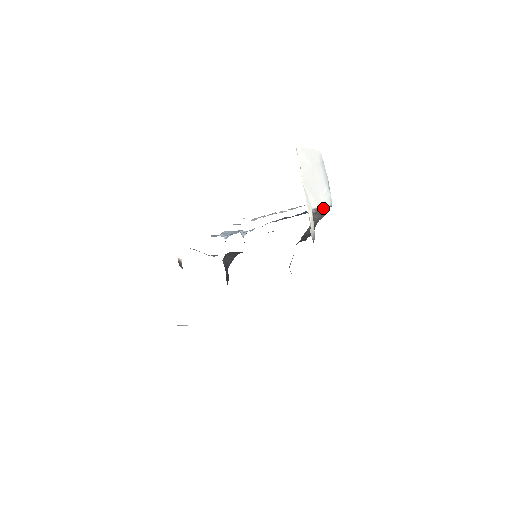
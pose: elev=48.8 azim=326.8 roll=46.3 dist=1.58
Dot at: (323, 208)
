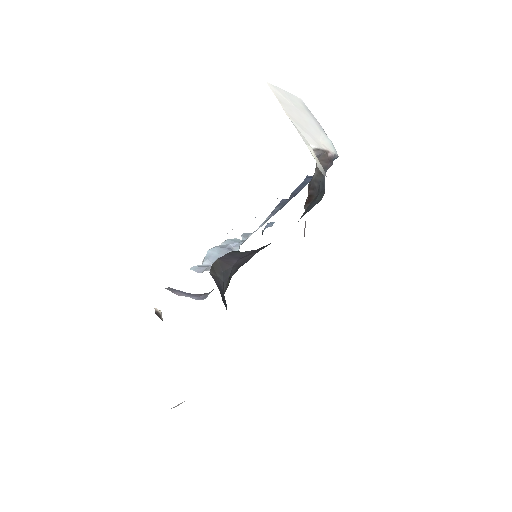
Dot at: (326, 152)
